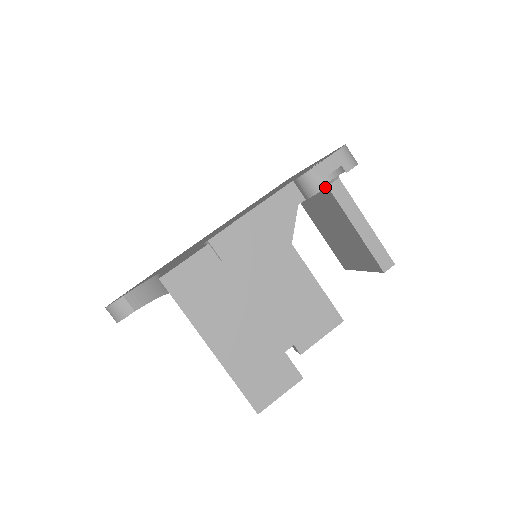
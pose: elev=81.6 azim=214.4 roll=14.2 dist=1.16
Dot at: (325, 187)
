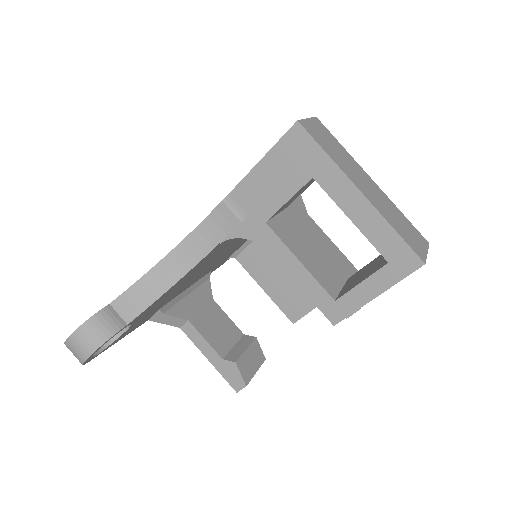
Dot at: occluded
